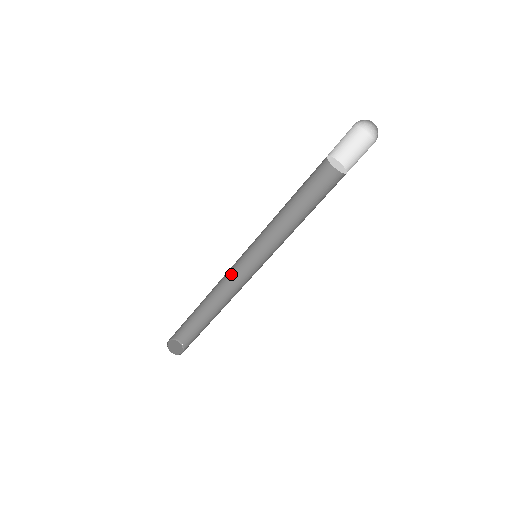
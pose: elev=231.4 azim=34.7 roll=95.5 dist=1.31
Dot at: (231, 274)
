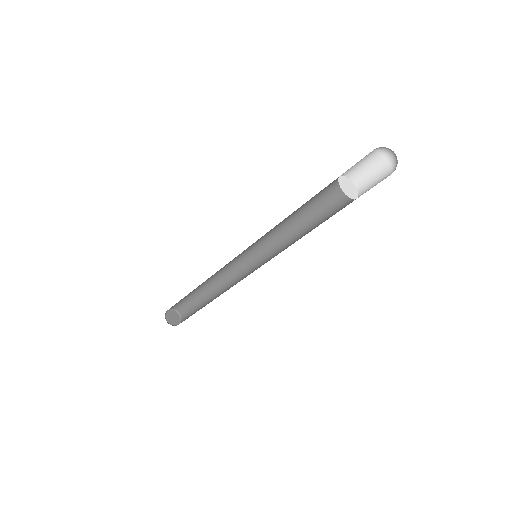
Dot at: (224, 266)
